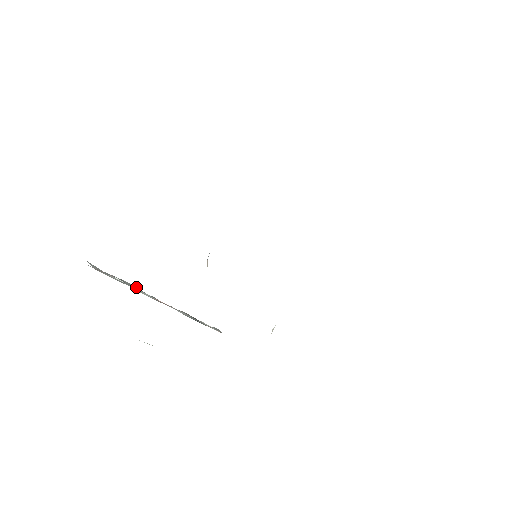
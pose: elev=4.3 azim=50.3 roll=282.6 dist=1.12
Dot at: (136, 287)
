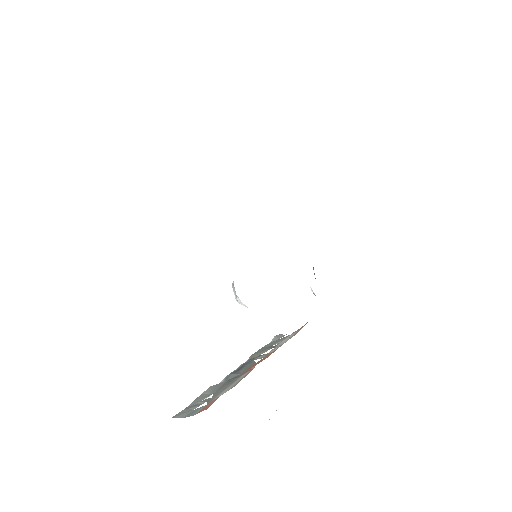
Dot at: (216, 386)
